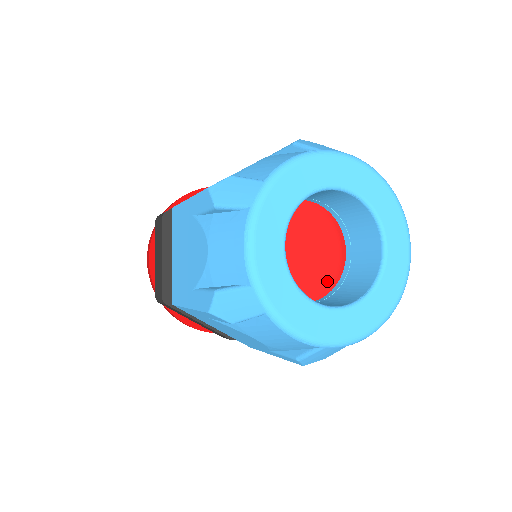
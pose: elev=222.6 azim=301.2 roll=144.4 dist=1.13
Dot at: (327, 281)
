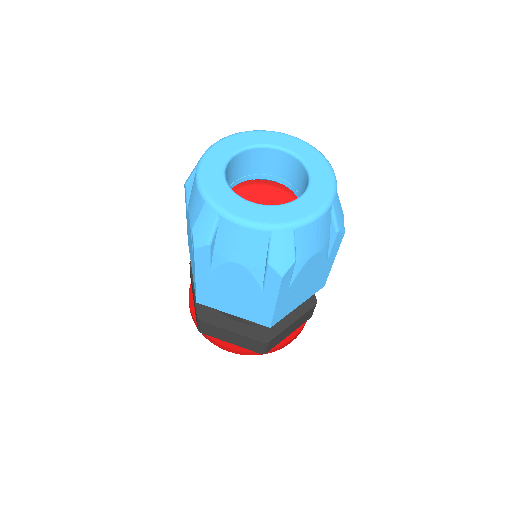
Dot at: occluded
